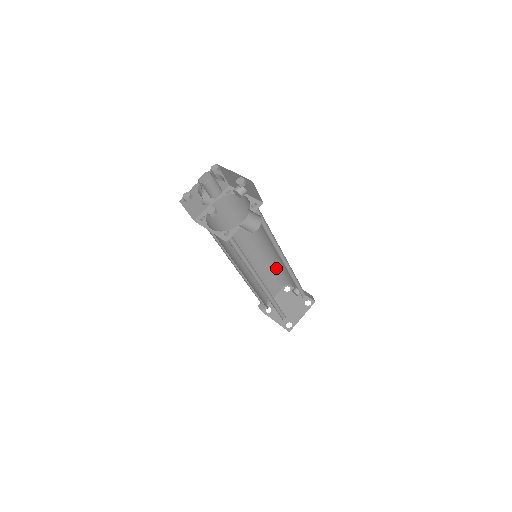
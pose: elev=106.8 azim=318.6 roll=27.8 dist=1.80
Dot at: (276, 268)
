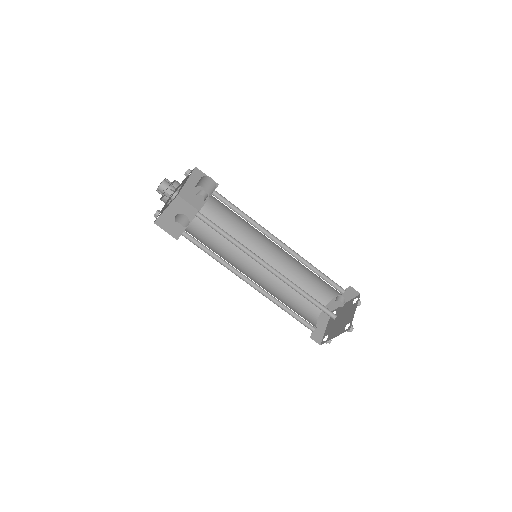
Dot at: (299, 283)
